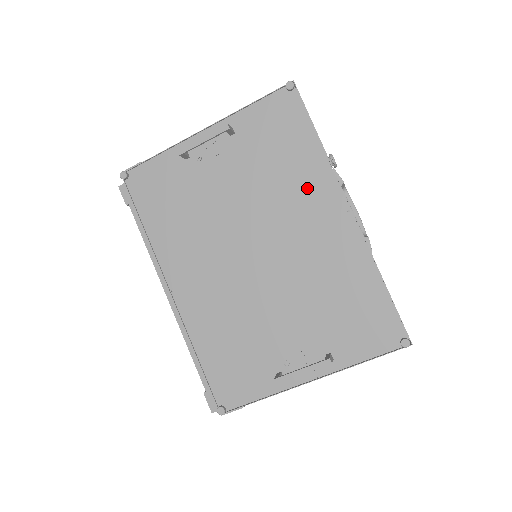
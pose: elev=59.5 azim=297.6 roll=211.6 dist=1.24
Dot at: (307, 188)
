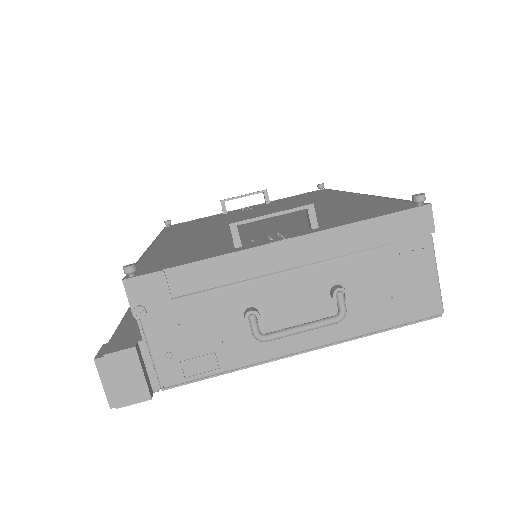
Dot at: (321, 199)
